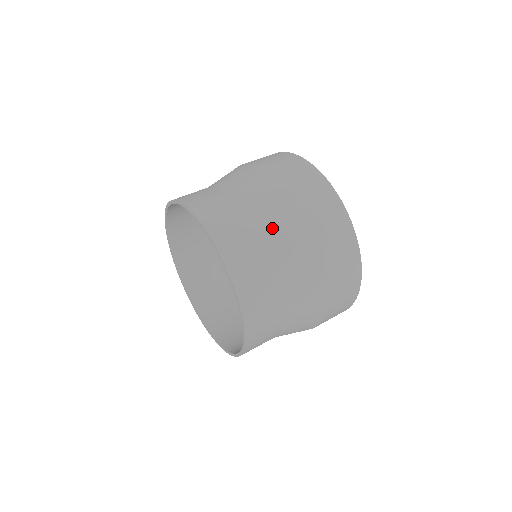
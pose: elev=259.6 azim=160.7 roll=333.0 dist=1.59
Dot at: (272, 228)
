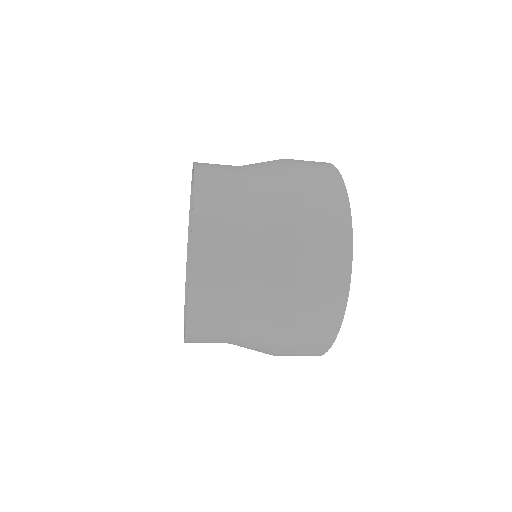
Dot at: (257, 174)
